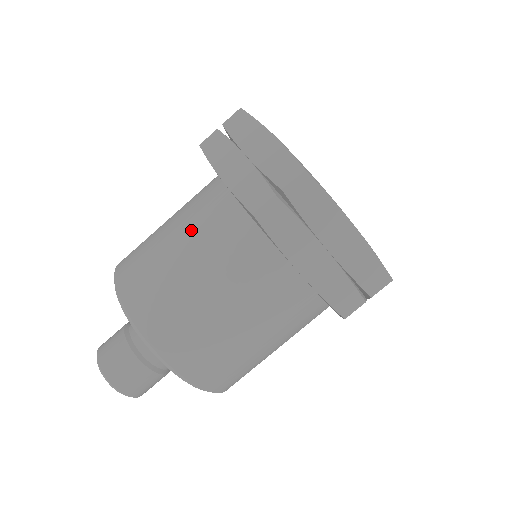
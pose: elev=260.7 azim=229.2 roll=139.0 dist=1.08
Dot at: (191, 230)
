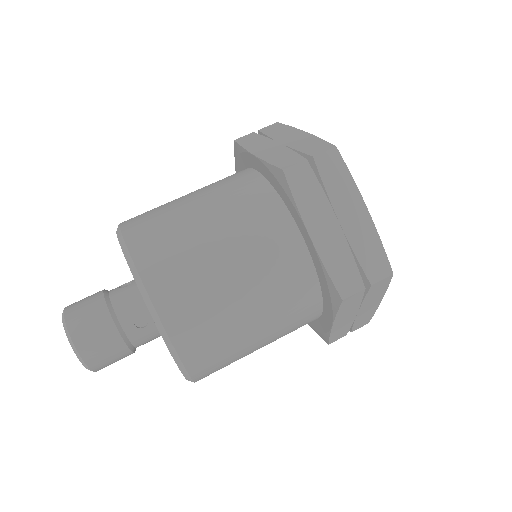
Dot at: occluded
